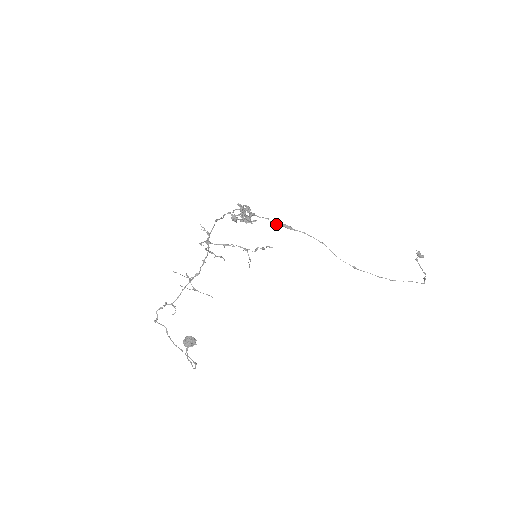
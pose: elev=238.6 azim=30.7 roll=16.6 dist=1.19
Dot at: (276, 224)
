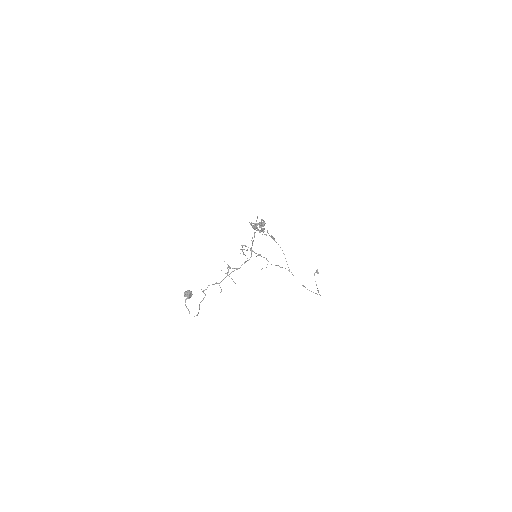
Dot at: (269, 235)
